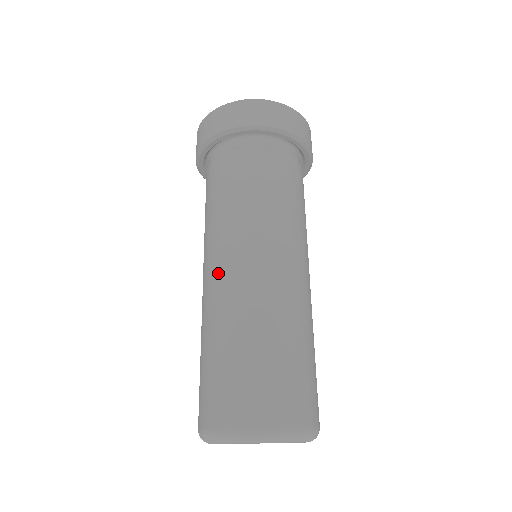
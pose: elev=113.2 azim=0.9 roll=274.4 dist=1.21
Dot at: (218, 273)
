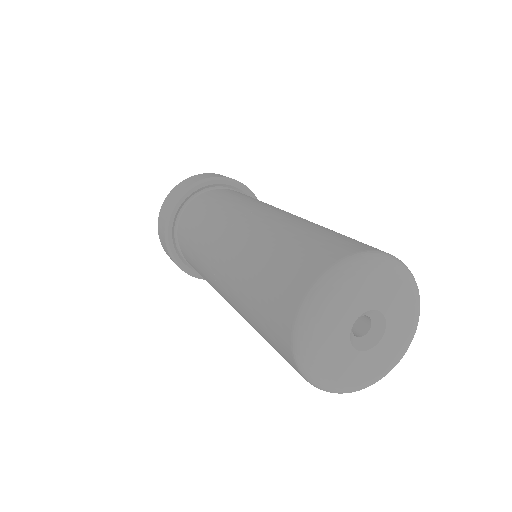
Dot at: (226, 244)
